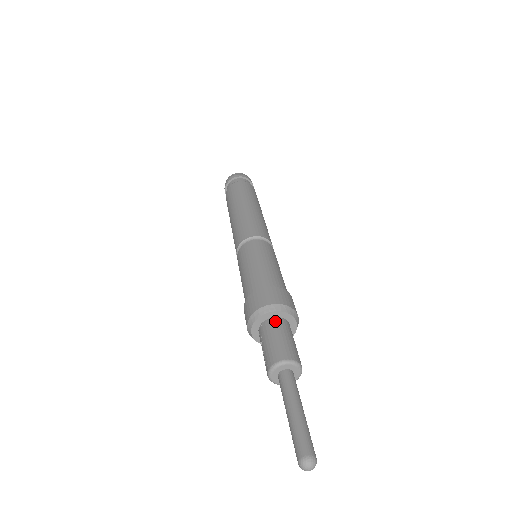
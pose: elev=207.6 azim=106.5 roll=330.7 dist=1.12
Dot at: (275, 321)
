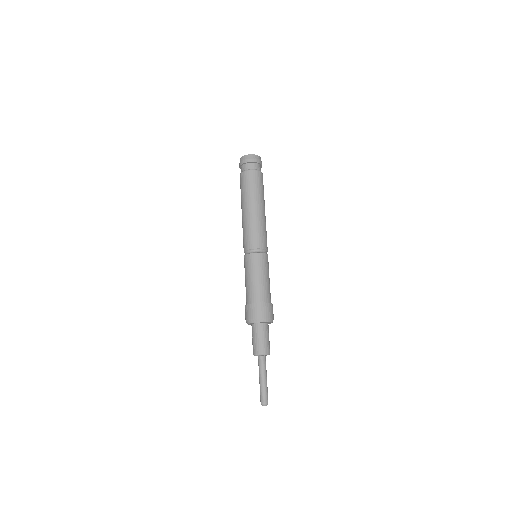
Dot at: (262, 326)
